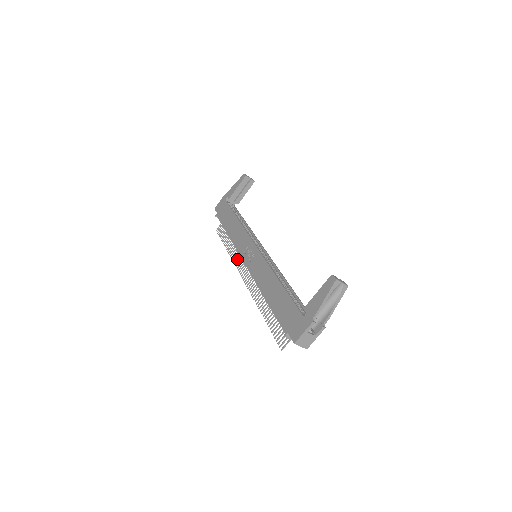
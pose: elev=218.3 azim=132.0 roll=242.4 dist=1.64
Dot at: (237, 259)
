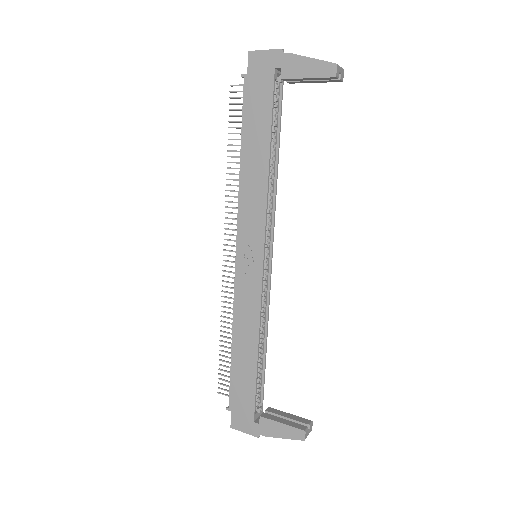
Dot at: (232, 208)
